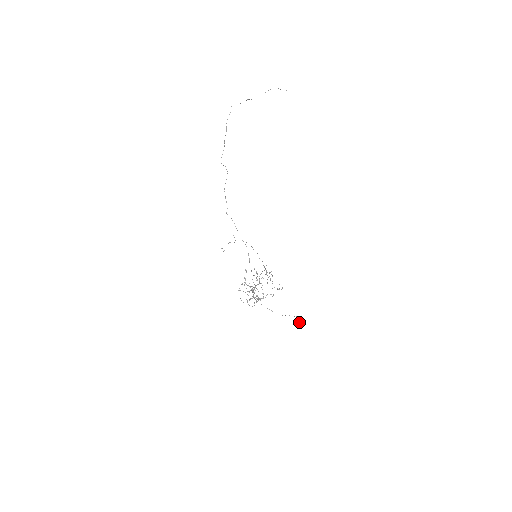
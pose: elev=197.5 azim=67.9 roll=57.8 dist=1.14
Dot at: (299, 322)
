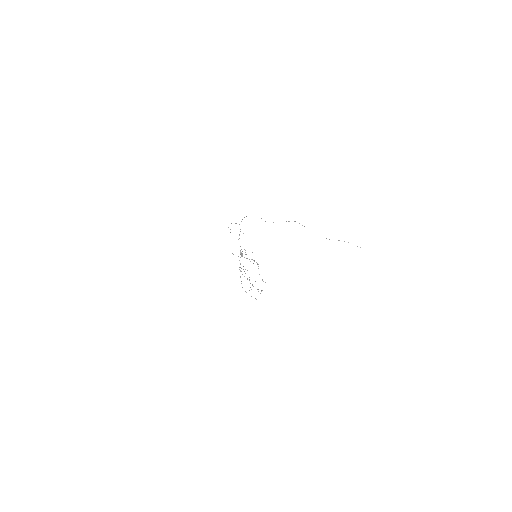
Dot at: (241, 254)
